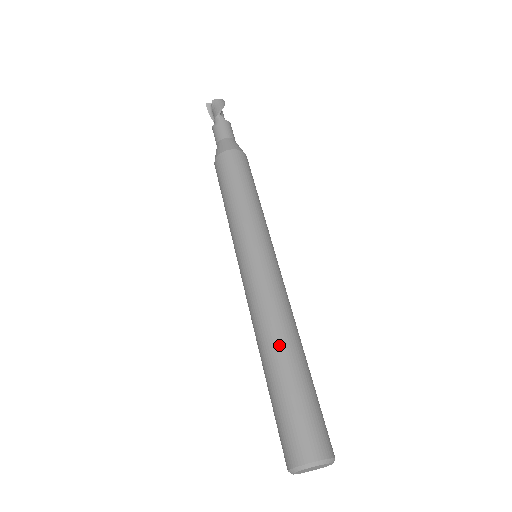
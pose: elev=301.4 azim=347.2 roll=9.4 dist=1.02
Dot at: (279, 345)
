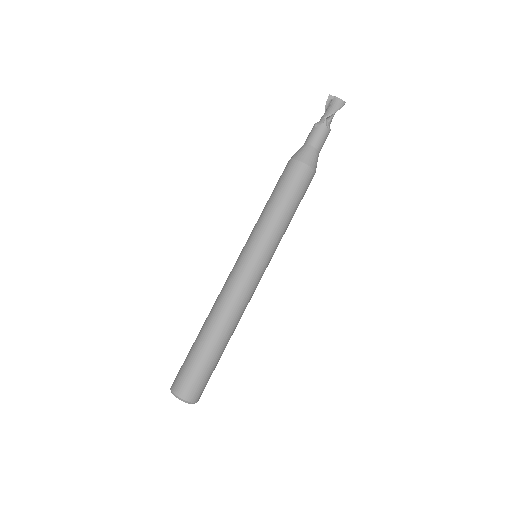
Dot at: (214, 327)
